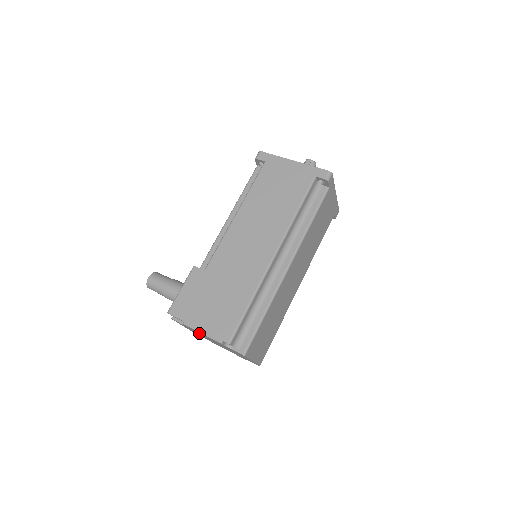
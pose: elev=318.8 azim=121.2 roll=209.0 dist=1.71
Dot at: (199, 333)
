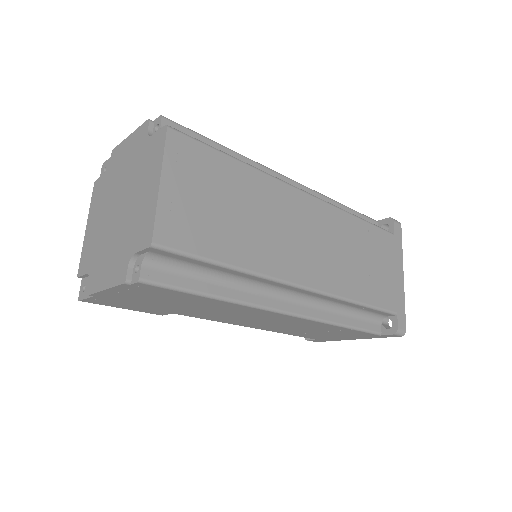
Dot at: (115, 175)
